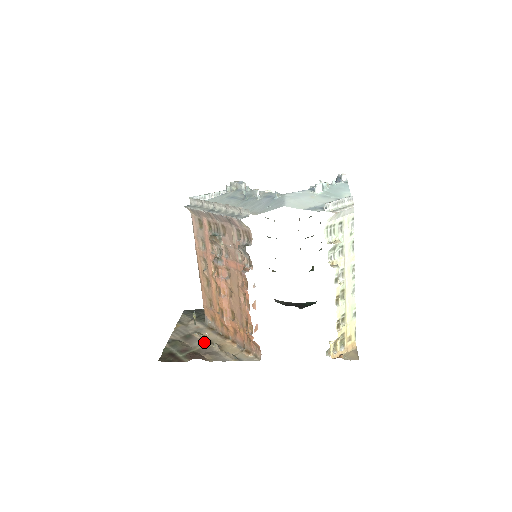
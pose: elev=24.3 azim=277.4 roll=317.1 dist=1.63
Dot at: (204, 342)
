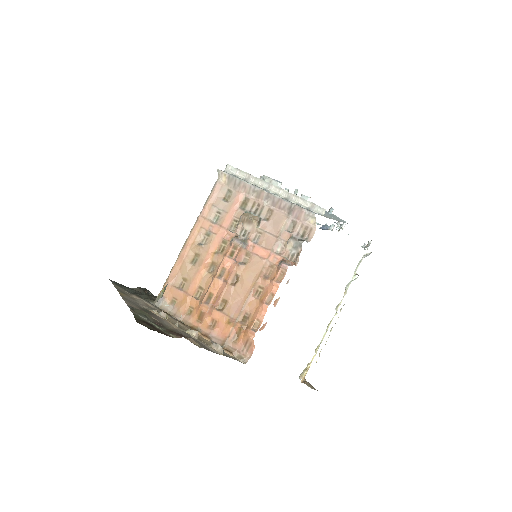
Dot at: (172, 324)
